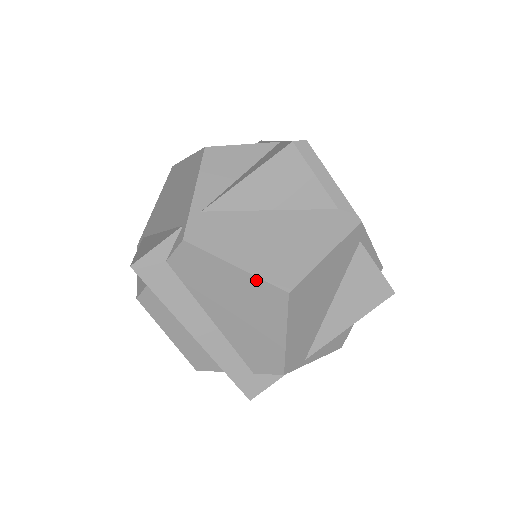
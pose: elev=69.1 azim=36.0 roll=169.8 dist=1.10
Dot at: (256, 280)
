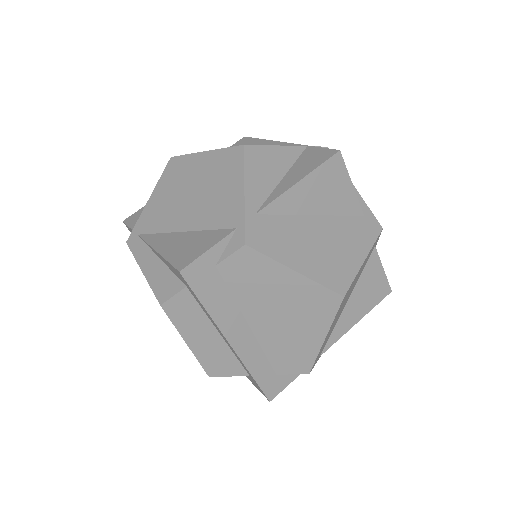
Dot at: (314, 285)
